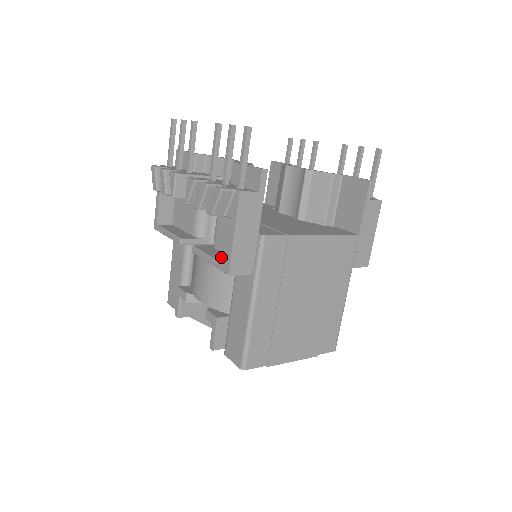
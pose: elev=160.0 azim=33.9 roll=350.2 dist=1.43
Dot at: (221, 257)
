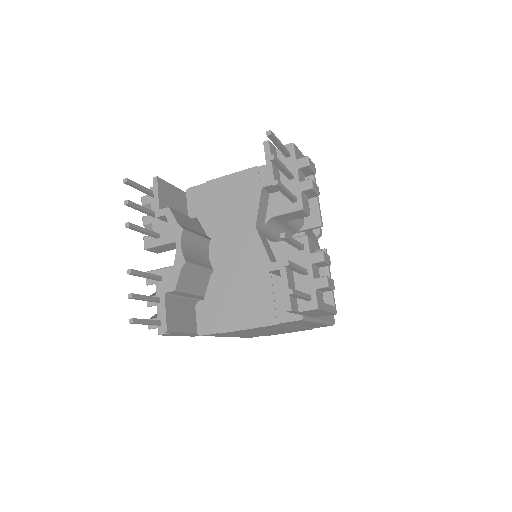
Dot at: occluded
